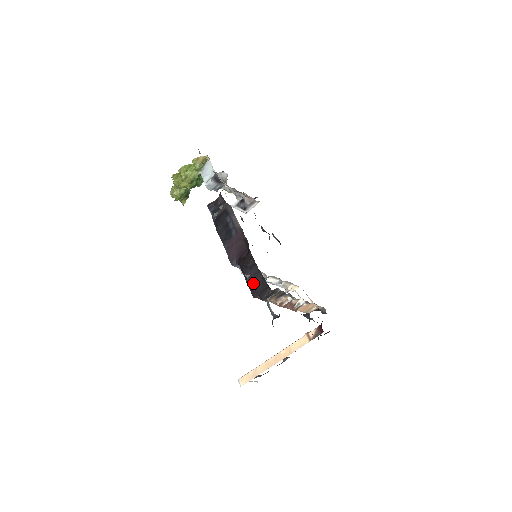
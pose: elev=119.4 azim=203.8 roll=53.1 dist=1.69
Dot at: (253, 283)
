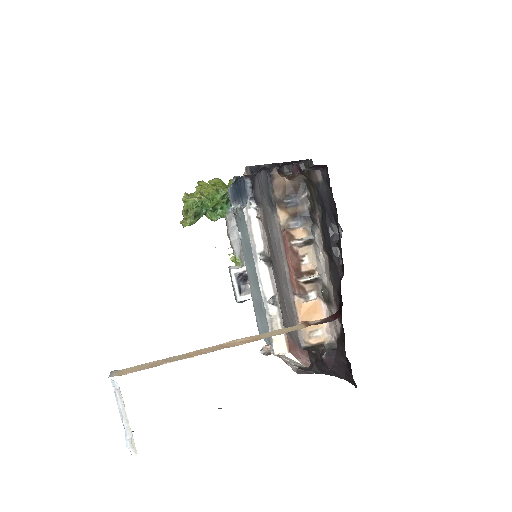
Dot at: occluded
